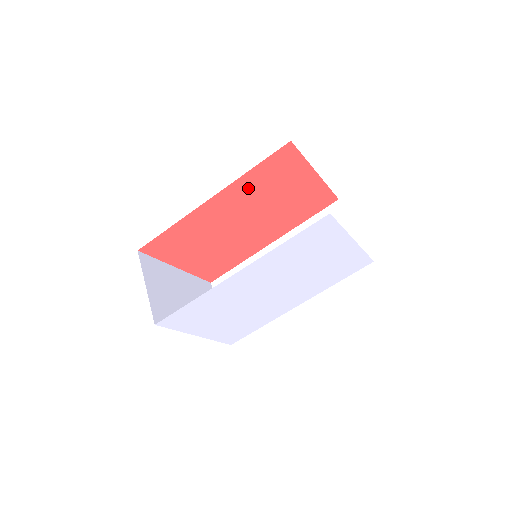
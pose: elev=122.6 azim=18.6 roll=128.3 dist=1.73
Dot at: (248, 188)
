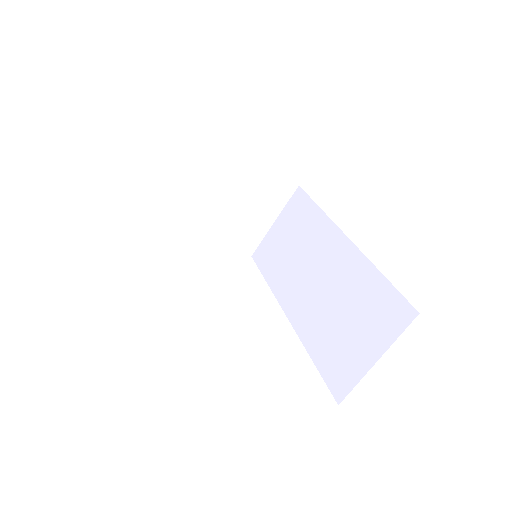
Dot at: occluded
